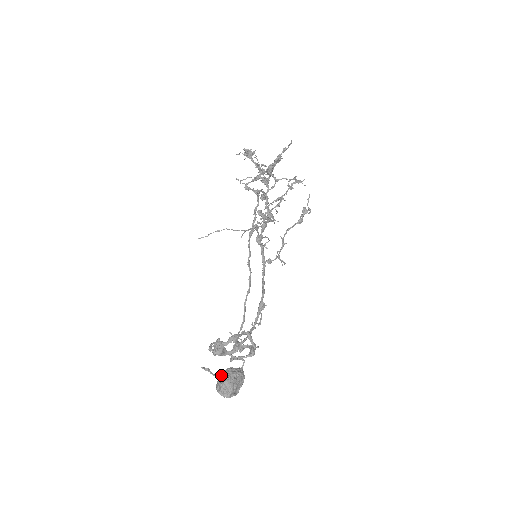
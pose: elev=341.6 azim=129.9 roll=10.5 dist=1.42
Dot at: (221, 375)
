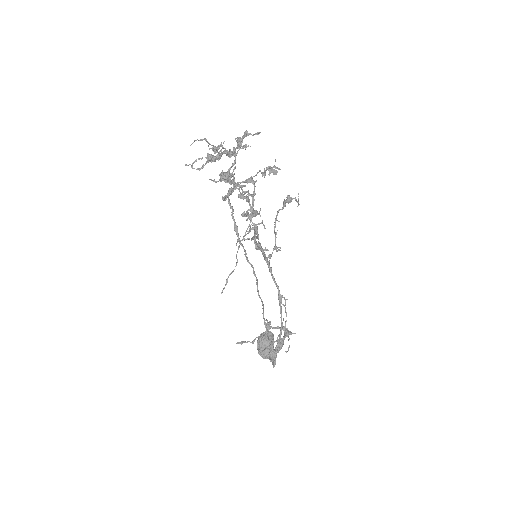
Dot at: (260, 347)
